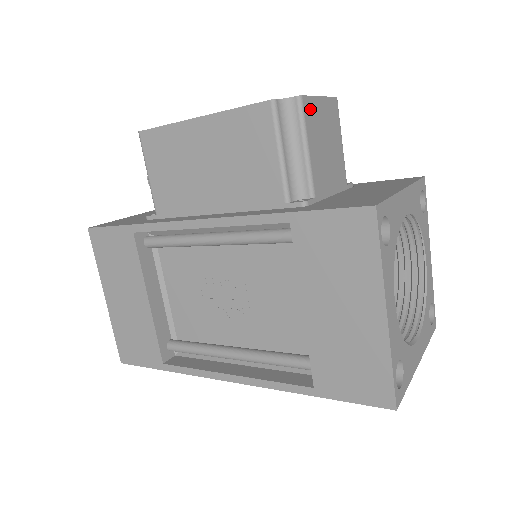
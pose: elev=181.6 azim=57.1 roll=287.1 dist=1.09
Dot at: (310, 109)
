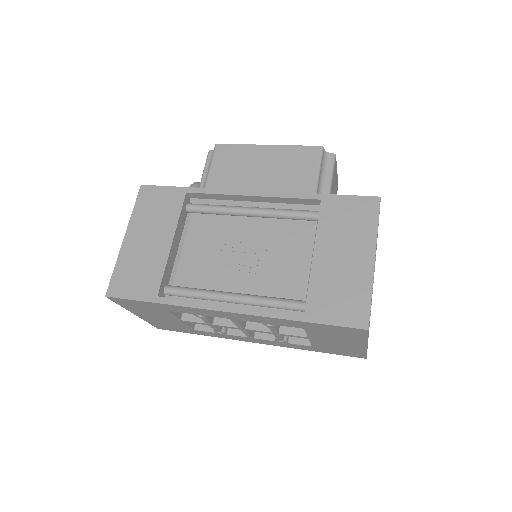
Dot at: (335, 167)
